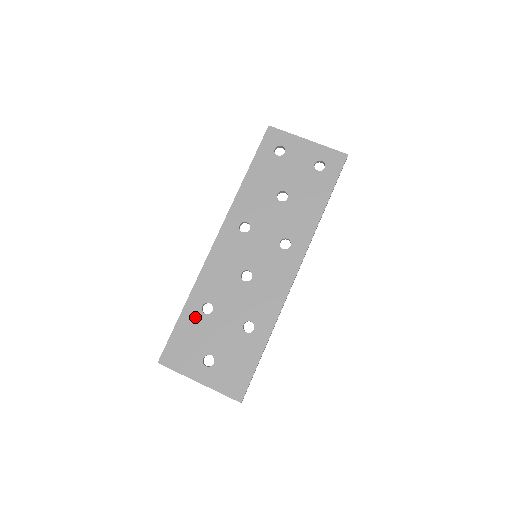
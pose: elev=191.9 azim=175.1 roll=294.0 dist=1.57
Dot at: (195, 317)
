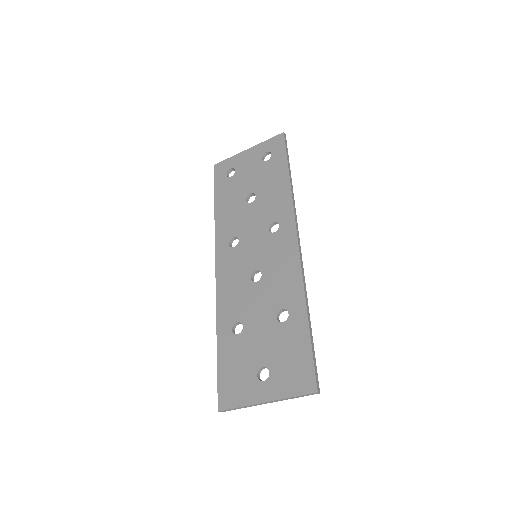
Dot at: (231, 344)
